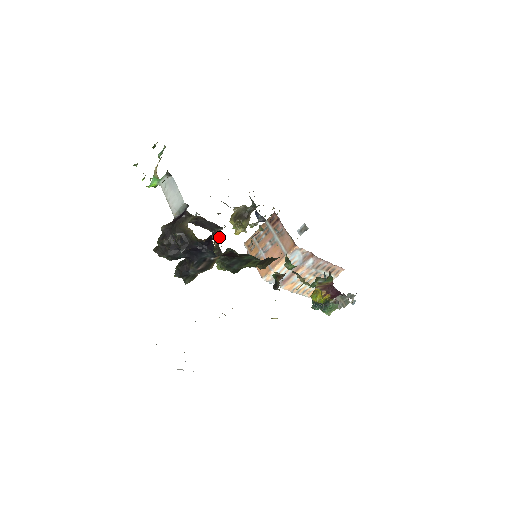
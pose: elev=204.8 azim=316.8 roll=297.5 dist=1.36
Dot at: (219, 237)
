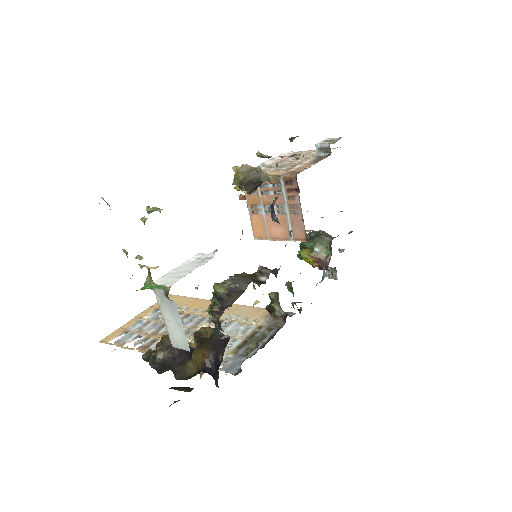
Dot at: occluded
